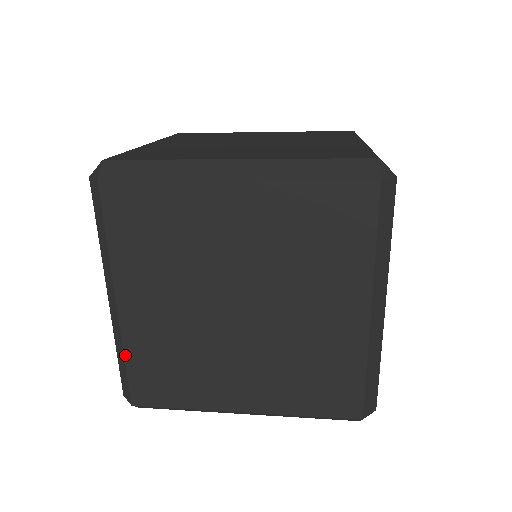
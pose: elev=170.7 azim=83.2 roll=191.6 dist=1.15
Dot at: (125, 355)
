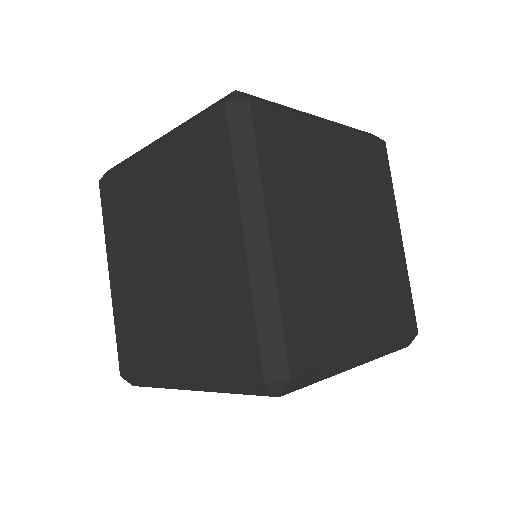
Dot at: (115, 323)
